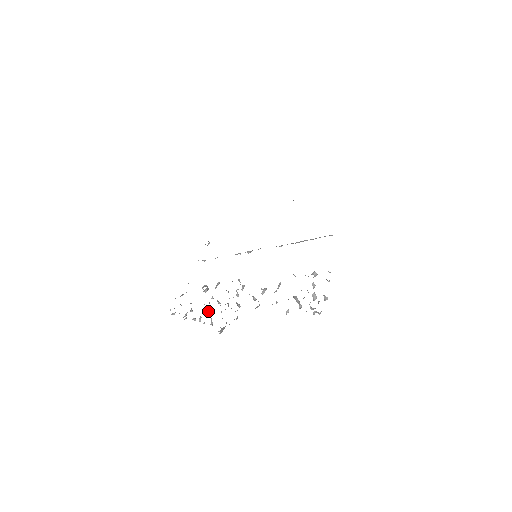
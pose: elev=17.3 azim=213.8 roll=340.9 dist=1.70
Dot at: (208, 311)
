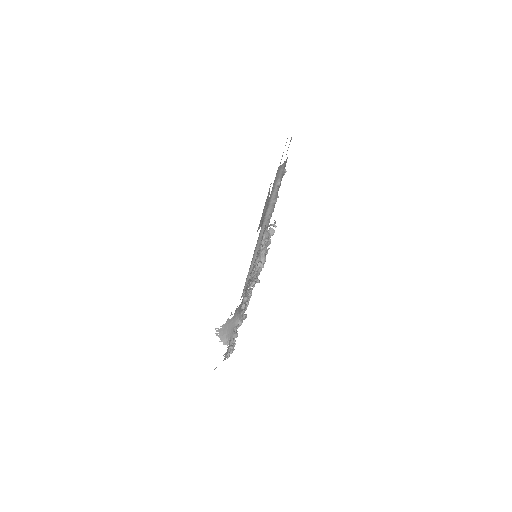
Dot at: occluded
